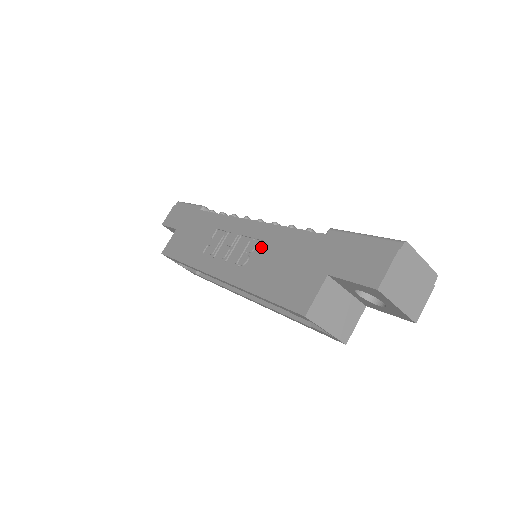
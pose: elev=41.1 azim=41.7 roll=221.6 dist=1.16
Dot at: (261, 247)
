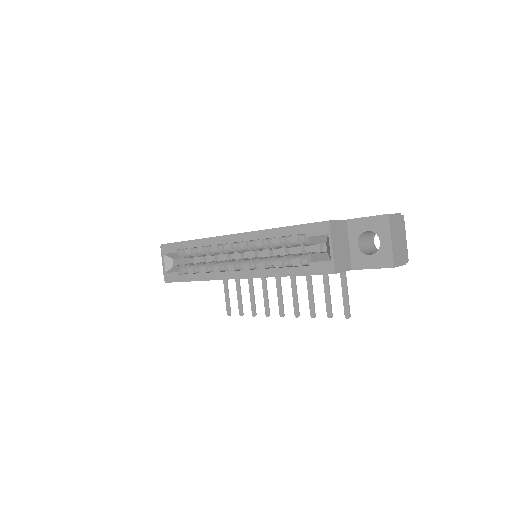
Dot at: occluded
